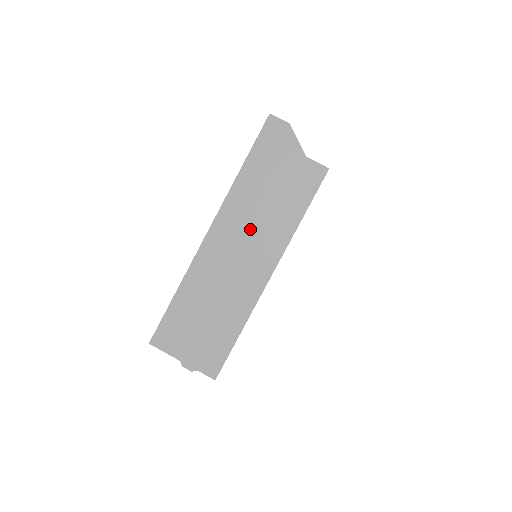
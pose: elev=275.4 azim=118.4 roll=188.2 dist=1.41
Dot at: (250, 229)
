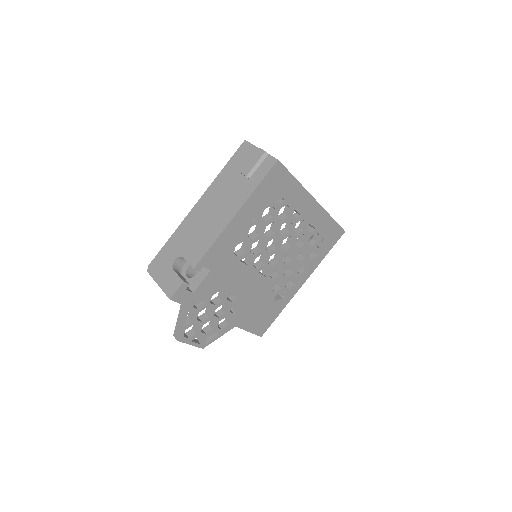
Dot at: occluded
